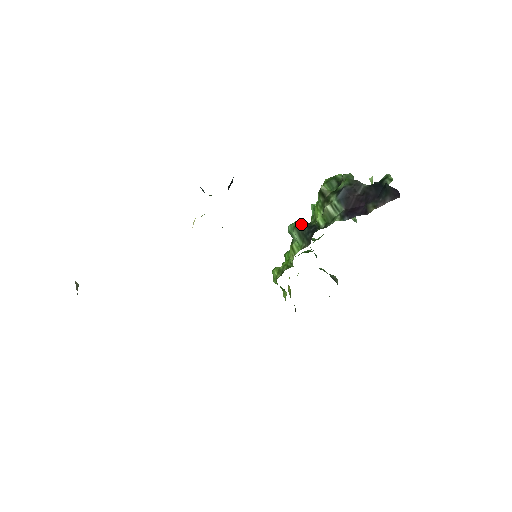
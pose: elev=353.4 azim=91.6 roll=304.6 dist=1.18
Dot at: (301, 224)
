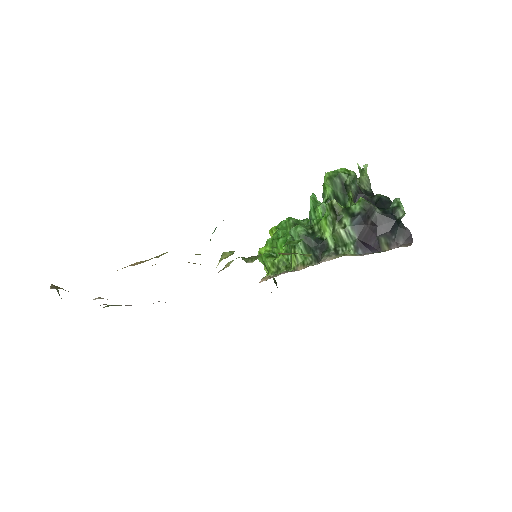
Dot at: (307, 234)
